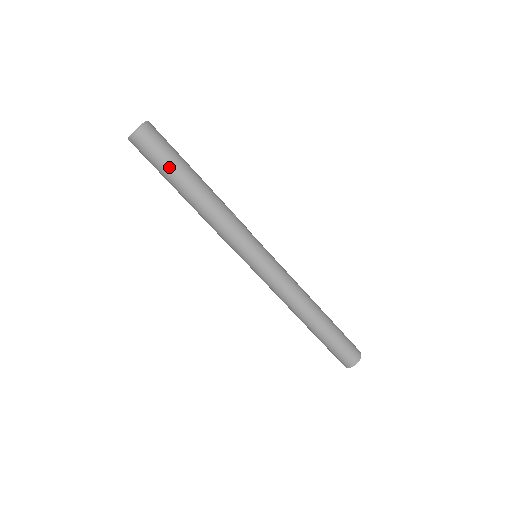
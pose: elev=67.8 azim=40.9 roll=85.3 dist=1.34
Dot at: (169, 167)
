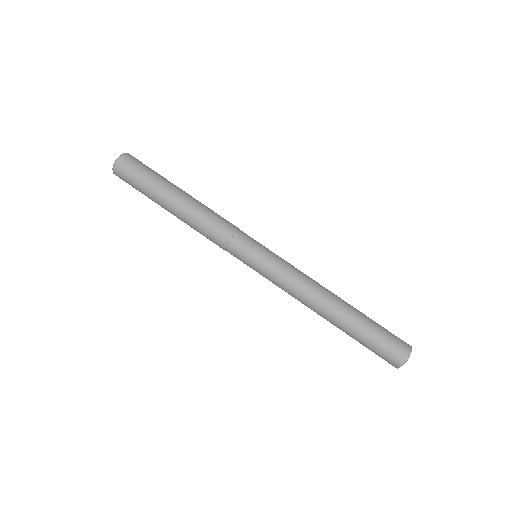
Dot at: (153, 180)
